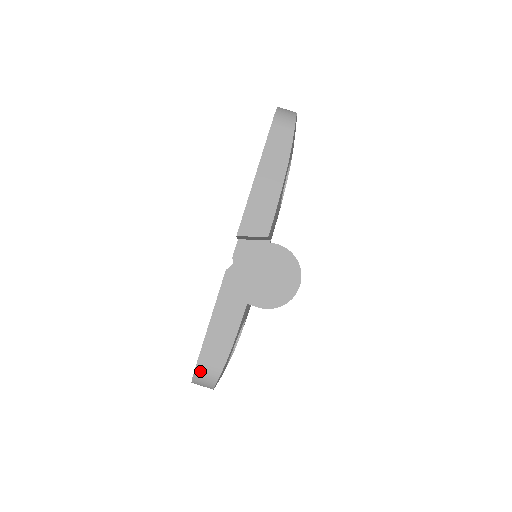
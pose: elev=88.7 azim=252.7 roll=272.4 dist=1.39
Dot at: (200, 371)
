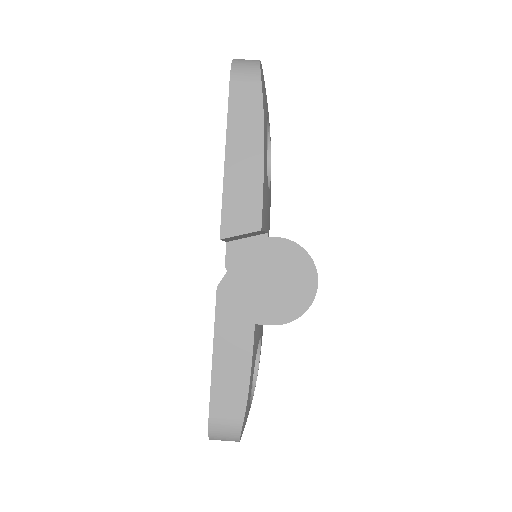
Dot at: (215, 425)
